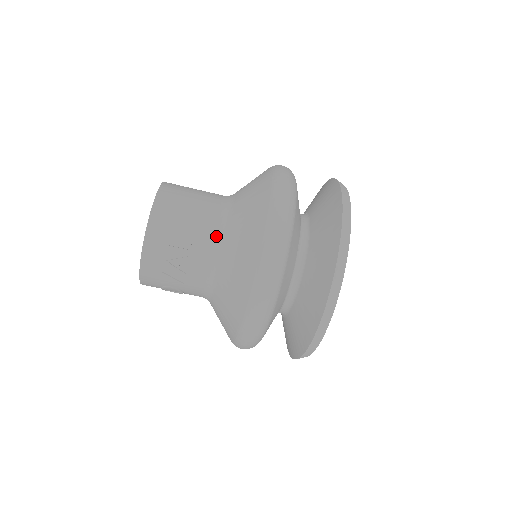
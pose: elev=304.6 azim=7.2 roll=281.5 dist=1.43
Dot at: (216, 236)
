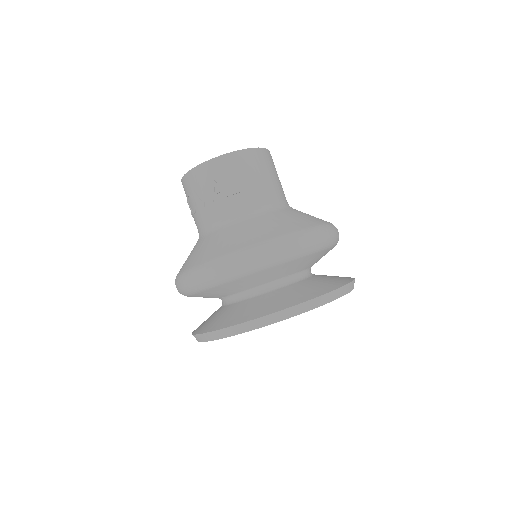
Dot at: (257, 207)
